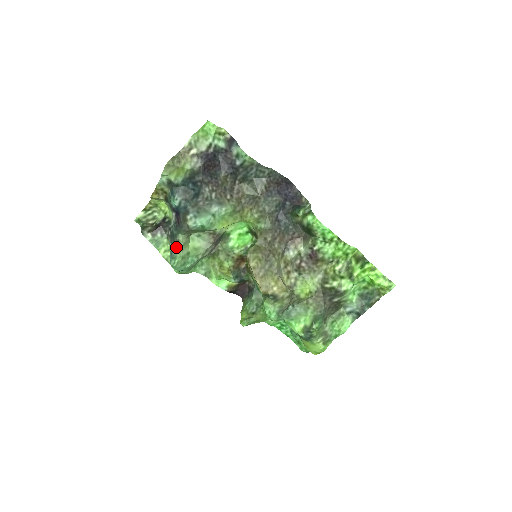
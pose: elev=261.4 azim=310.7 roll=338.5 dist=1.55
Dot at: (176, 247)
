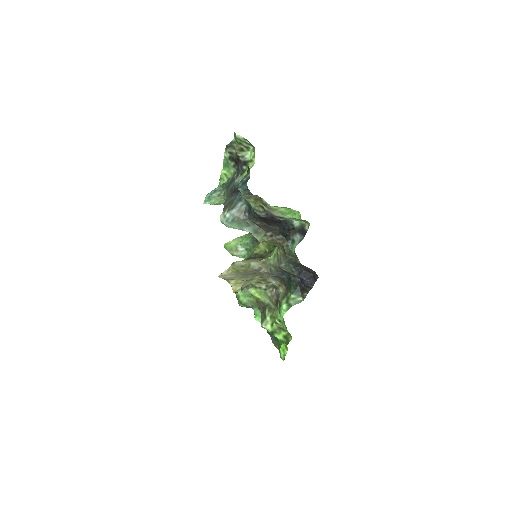
Dot at: (221, 193)
